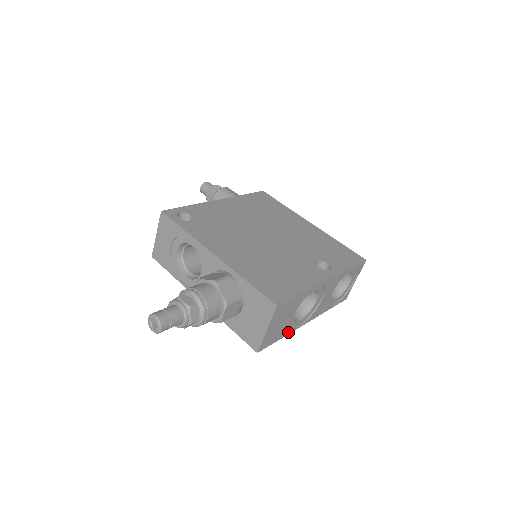
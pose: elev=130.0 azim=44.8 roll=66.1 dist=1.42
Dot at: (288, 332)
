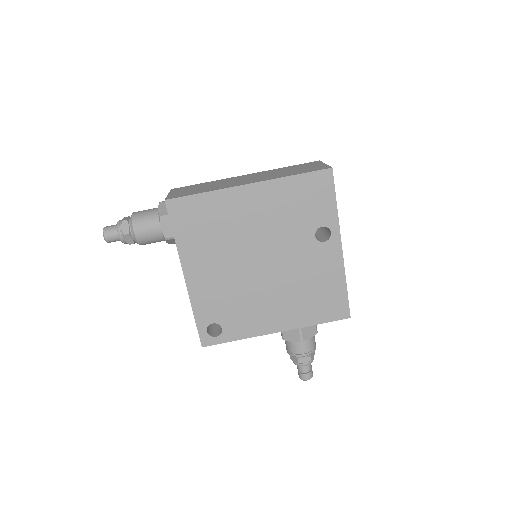
Dot at: occluded
